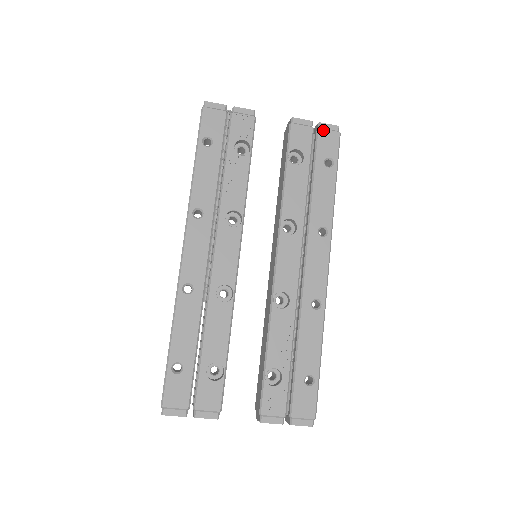
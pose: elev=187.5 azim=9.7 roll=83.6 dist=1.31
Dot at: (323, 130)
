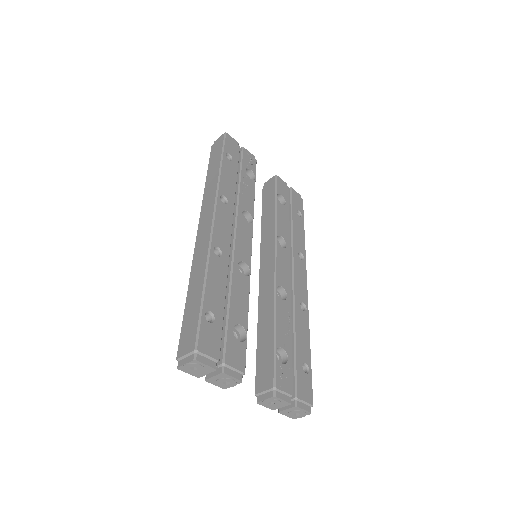
Dot at: (294, 193)
